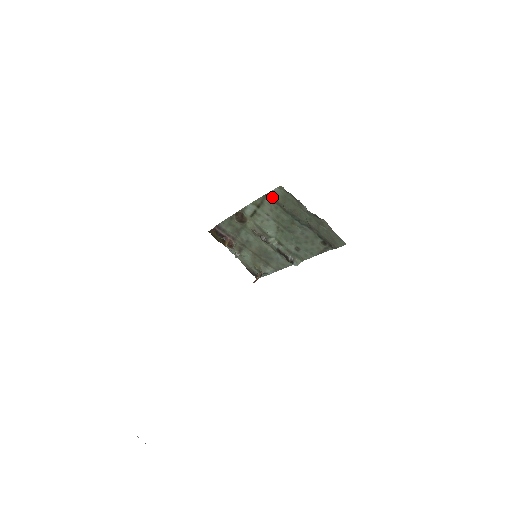
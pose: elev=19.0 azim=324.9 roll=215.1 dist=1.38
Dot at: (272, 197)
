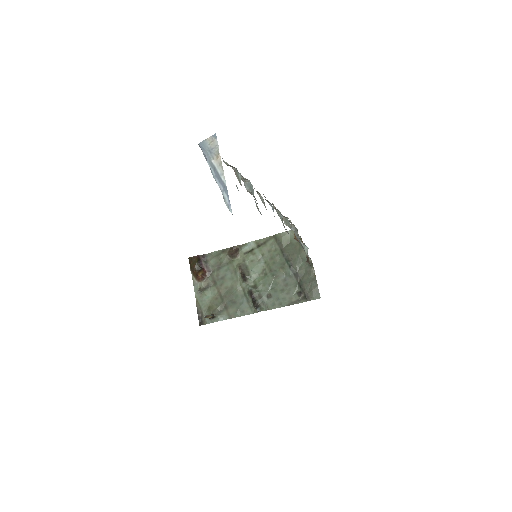
Dot at: (279, 238)
